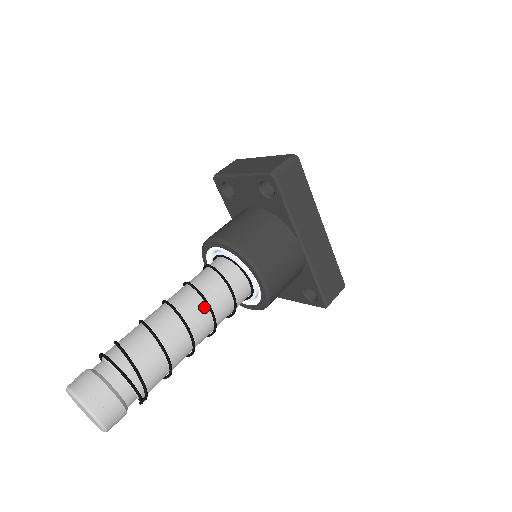
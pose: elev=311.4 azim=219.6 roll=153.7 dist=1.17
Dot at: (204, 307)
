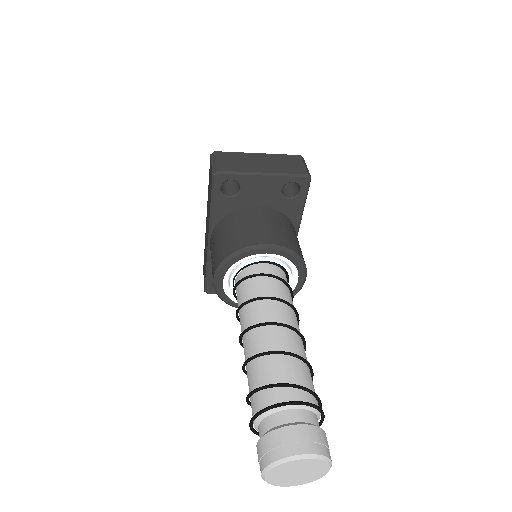
Dot at: (296, 318)
